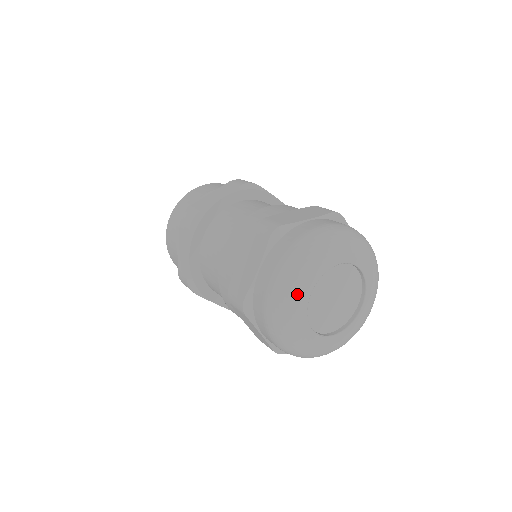
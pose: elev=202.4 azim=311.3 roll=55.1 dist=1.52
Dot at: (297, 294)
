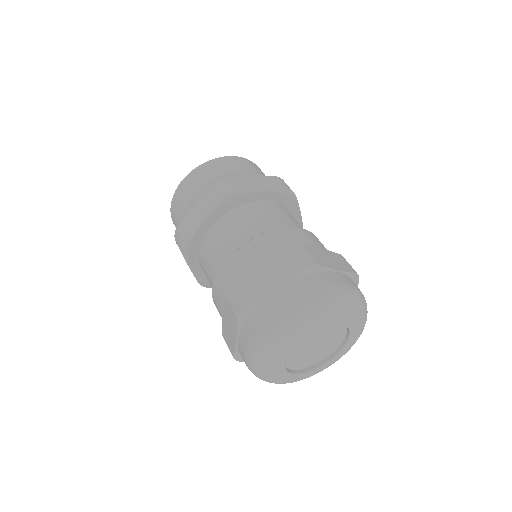
Dot at: (271, 370)
